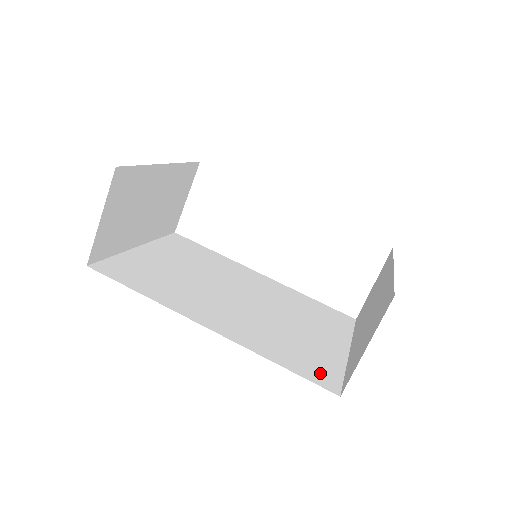
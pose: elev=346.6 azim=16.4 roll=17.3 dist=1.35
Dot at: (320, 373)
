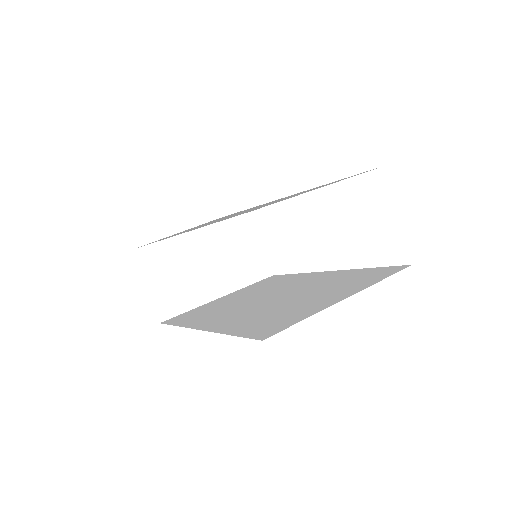
Dot at: (268, 328)
